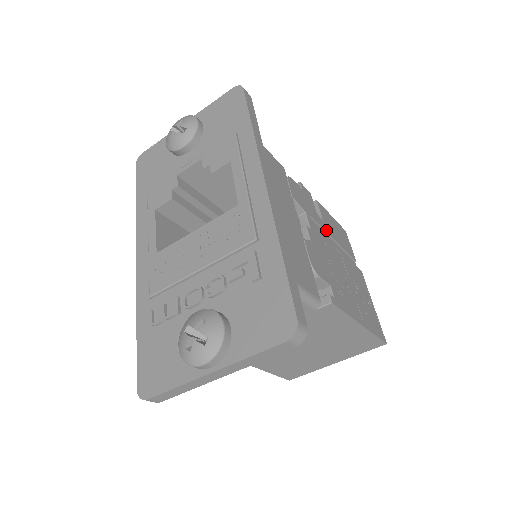
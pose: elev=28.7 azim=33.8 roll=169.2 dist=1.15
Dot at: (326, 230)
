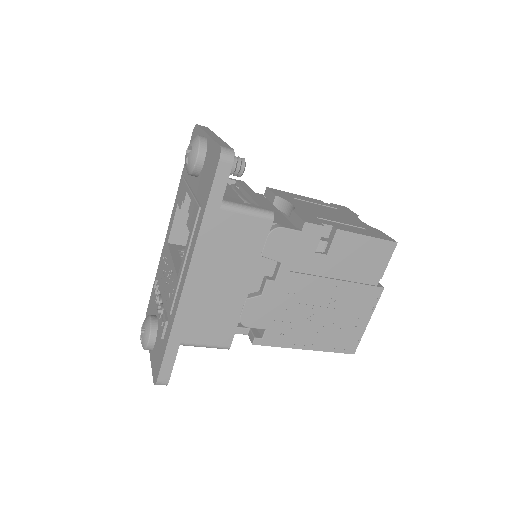
Dot at: (323, 266)
